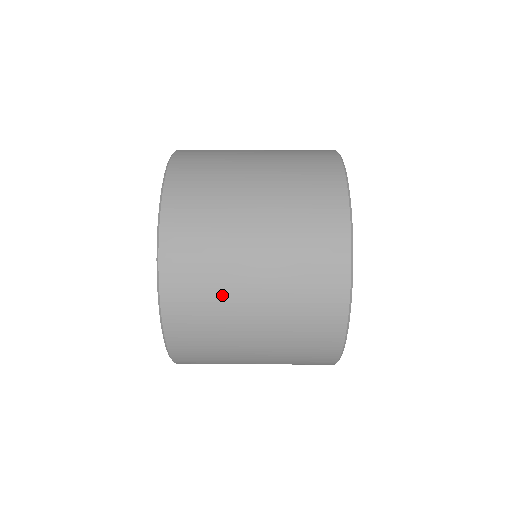
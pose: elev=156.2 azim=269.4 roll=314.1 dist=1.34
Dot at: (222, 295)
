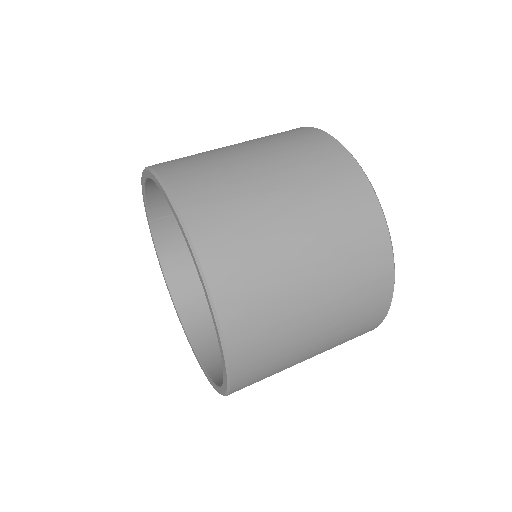
Dot at: (265, 240)
